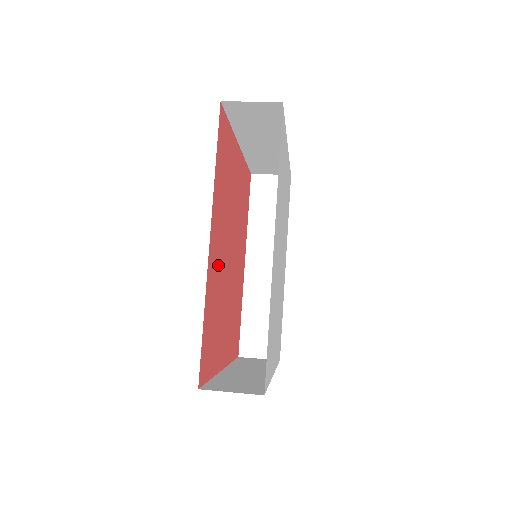
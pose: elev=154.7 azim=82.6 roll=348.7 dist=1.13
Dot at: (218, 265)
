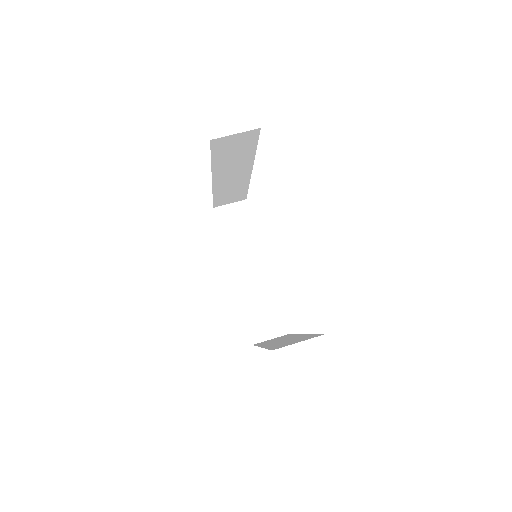
Dot at: occluded
